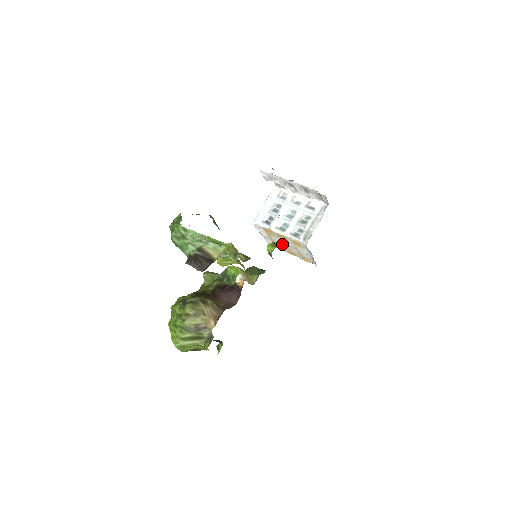
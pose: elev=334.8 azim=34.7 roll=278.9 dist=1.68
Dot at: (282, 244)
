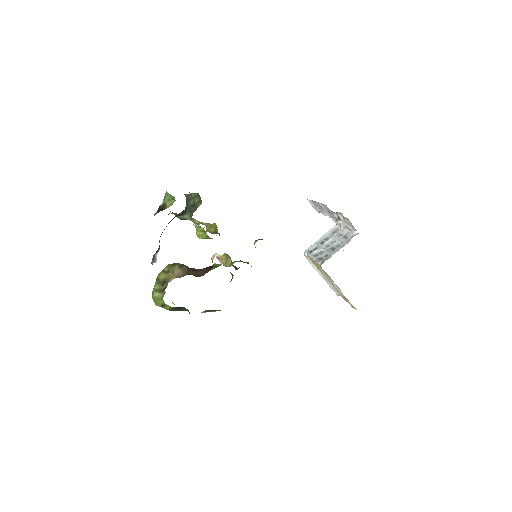
Dot at: (331, 283)
